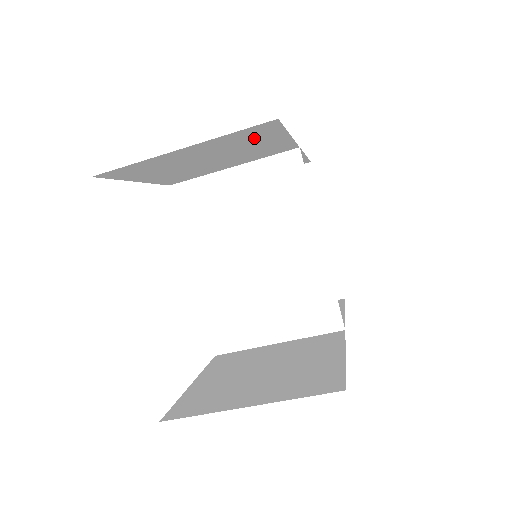
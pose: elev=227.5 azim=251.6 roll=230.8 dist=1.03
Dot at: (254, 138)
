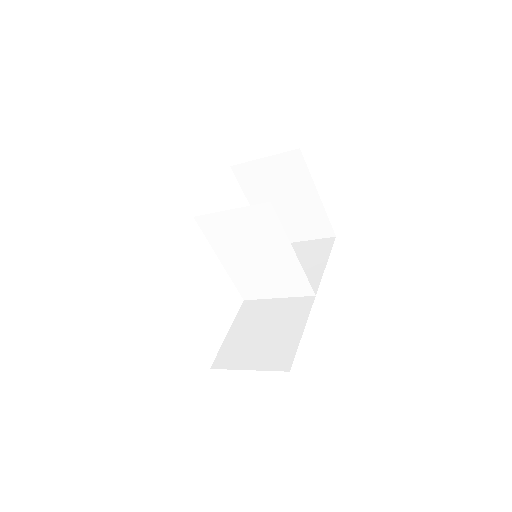
Dot at: occluded
